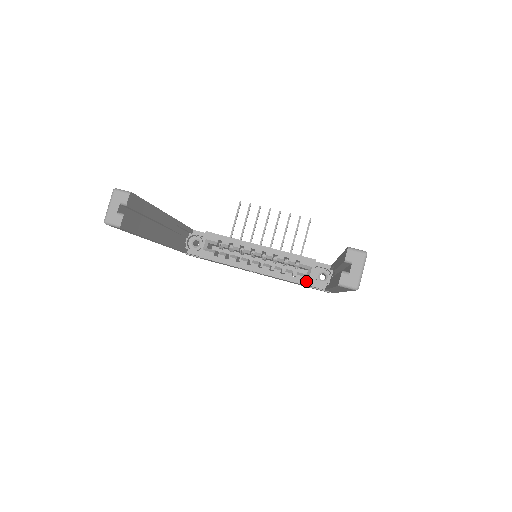
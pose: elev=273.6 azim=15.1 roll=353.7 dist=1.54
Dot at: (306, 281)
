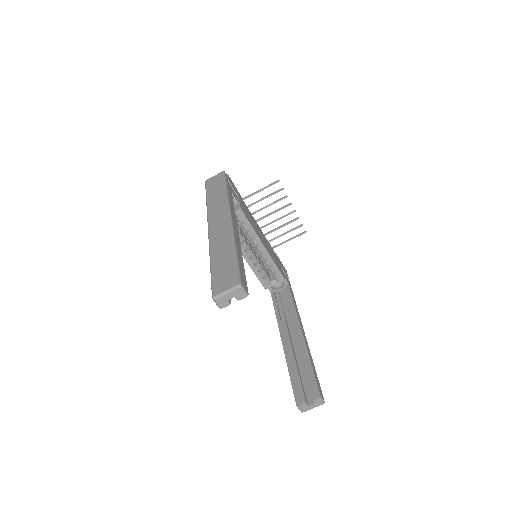
Dot at: (267, 286)
